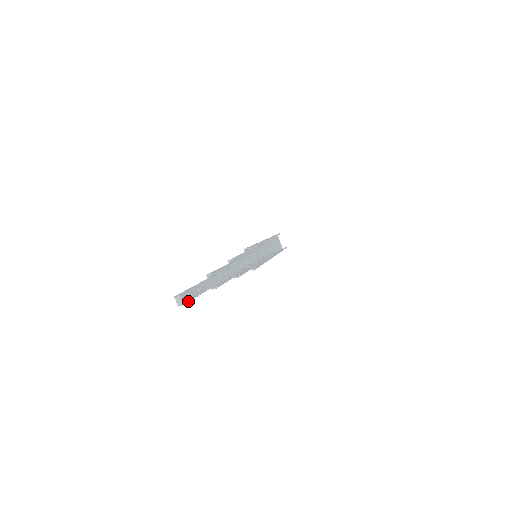
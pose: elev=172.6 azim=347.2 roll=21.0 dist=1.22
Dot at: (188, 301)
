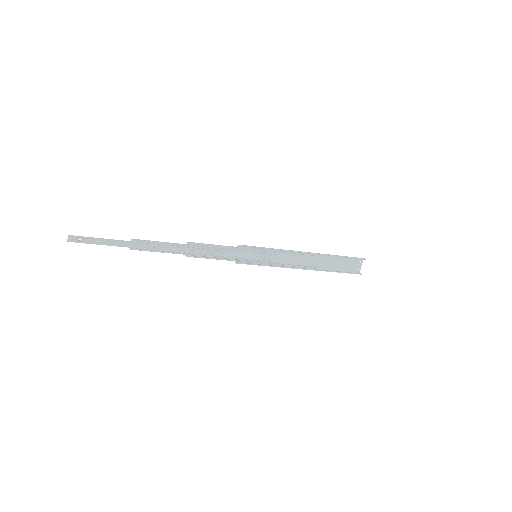
Dot at: (77, 242)
